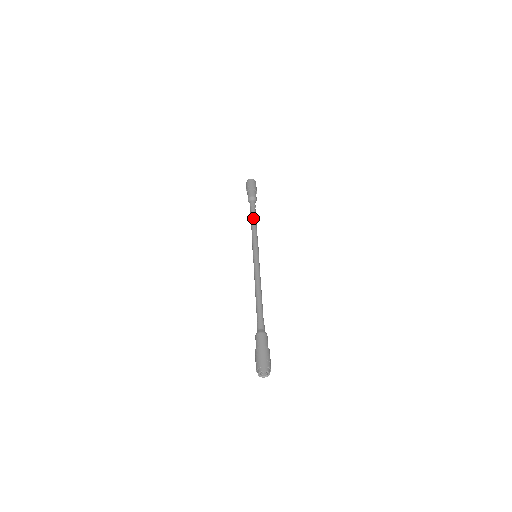
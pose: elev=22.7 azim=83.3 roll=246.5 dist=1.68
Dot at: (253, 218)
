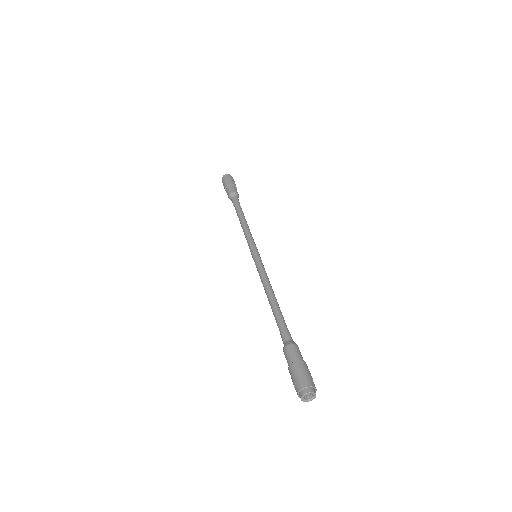
Dot at: (243, 215)
